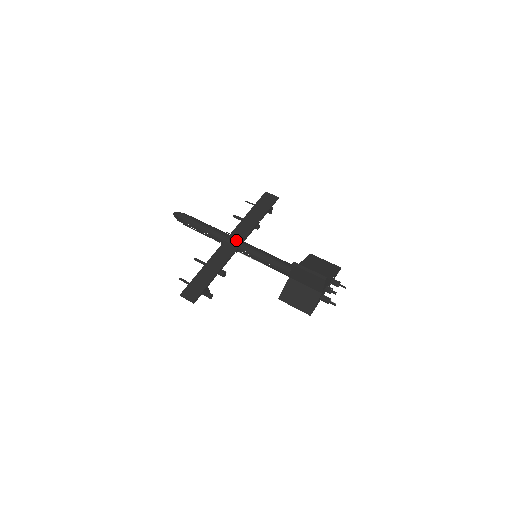
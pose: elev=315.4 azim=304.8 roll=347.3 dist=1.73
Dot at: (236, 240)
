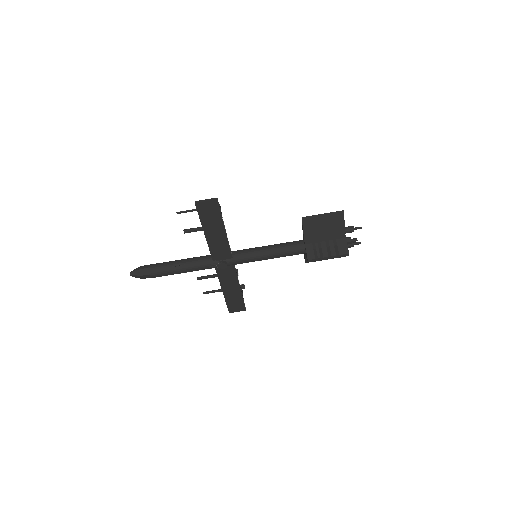
Dot at: (227, 264)
